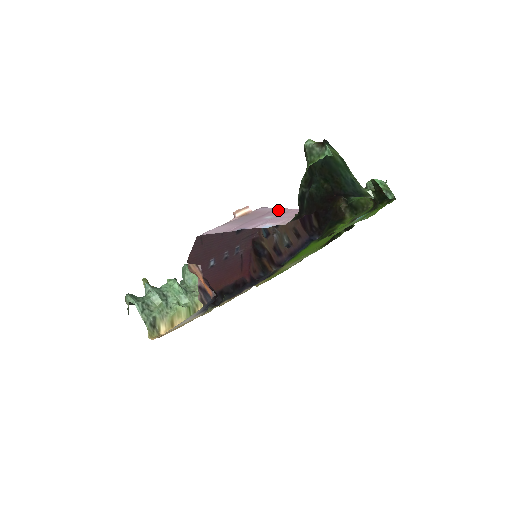
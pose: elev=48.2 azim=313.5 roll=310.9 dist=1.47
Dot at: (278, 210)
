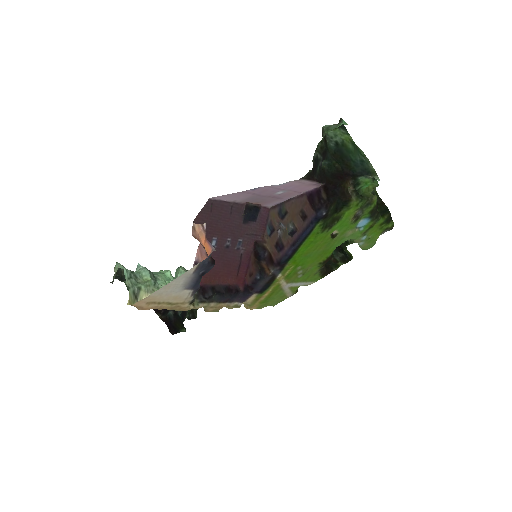
Dot at: (288, 196)
